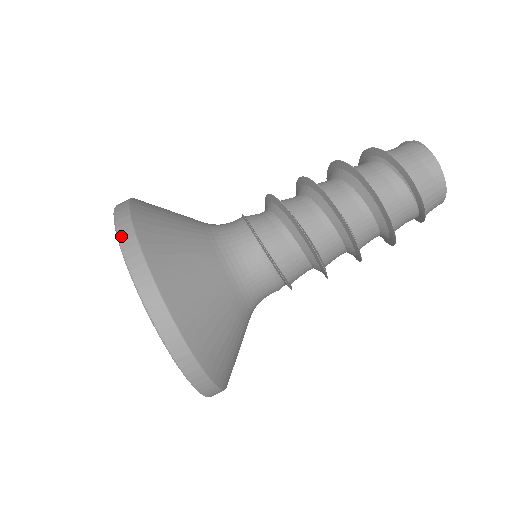
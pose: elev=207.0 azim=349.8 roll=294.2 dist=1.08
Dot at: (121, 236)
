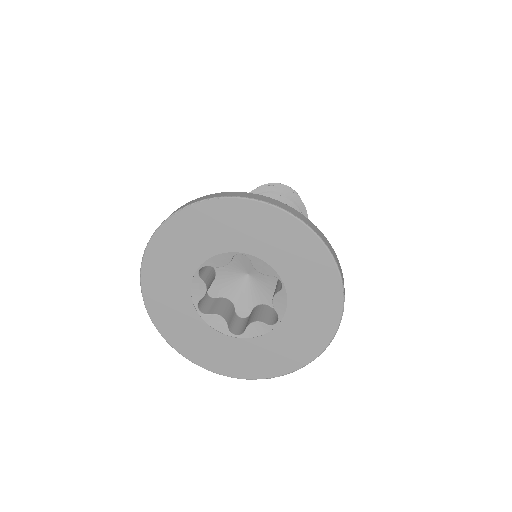
Dot at: (146, 247)
